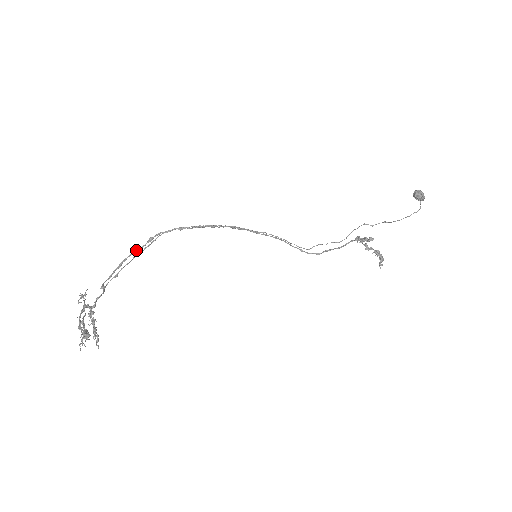
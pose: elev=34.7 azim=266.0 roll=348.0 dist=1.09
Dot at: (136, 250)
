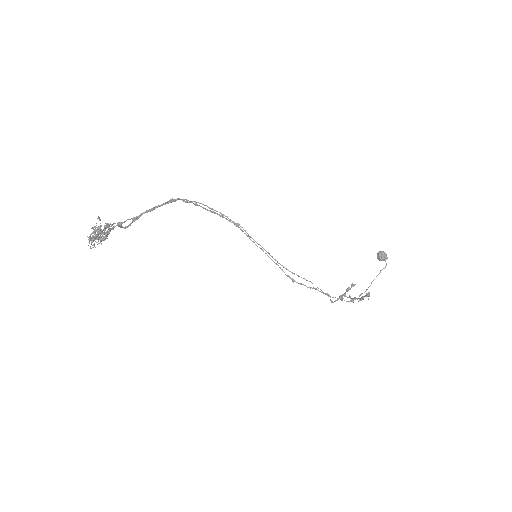
Dot at: occluded
